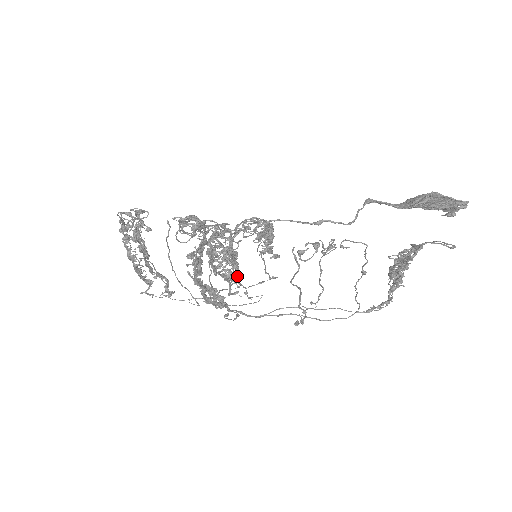
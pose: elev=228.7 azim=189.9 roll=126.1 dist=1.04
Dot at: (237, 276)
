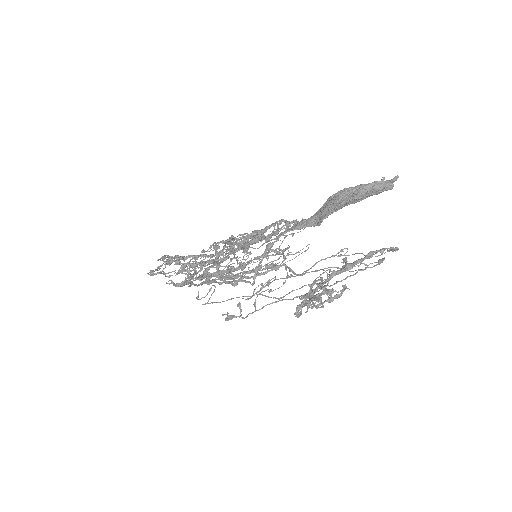
Dot at: occluded
